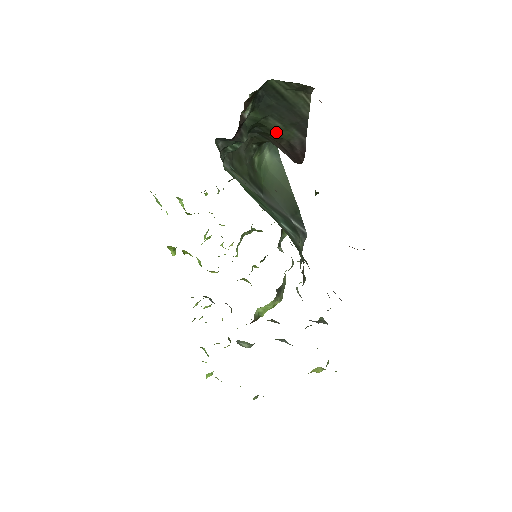
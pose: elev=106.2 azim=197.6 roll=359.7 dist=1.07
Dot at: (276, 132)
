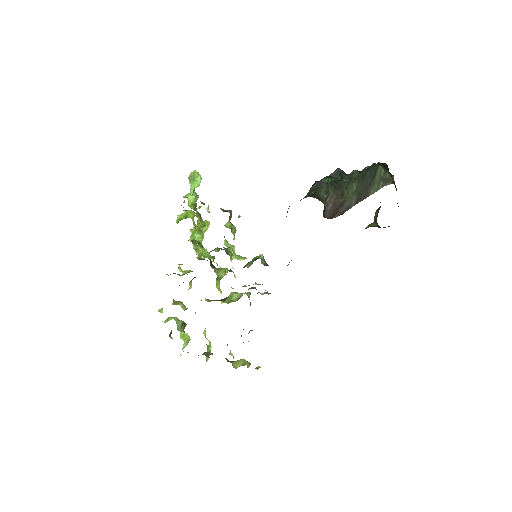
Dot at: (348, 191)
